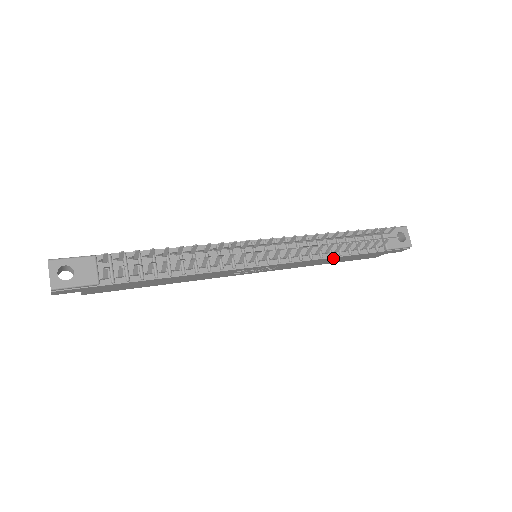
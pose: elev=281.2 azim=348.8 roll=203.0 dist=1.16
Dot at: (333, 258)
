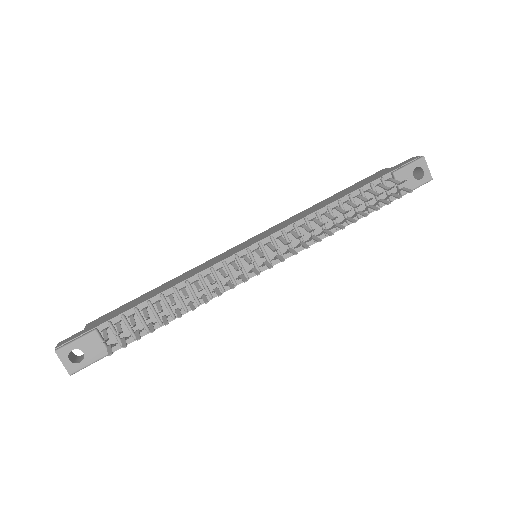
Dot at: occluded
